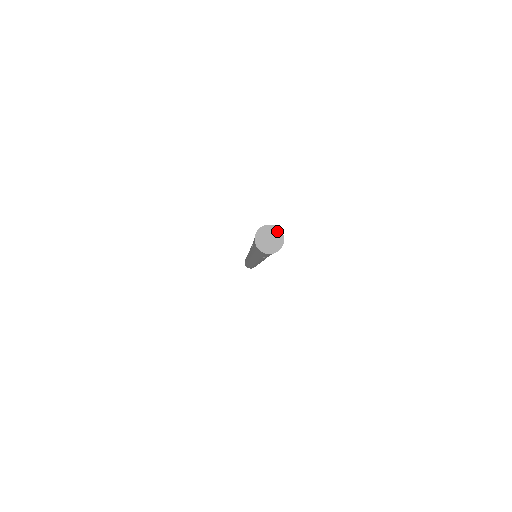
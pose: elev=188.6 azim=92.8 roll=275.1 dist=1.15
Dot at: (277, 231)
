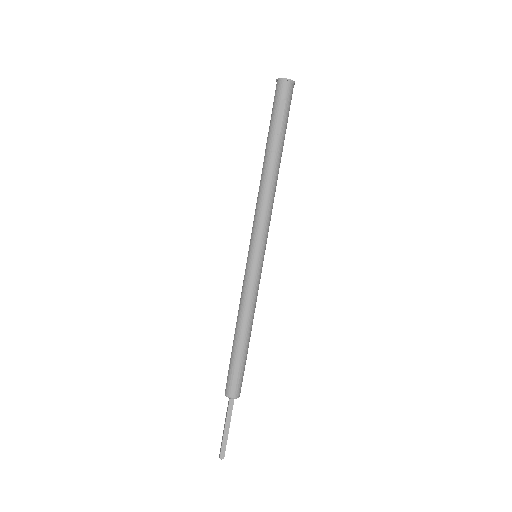
Dot at: occluded
